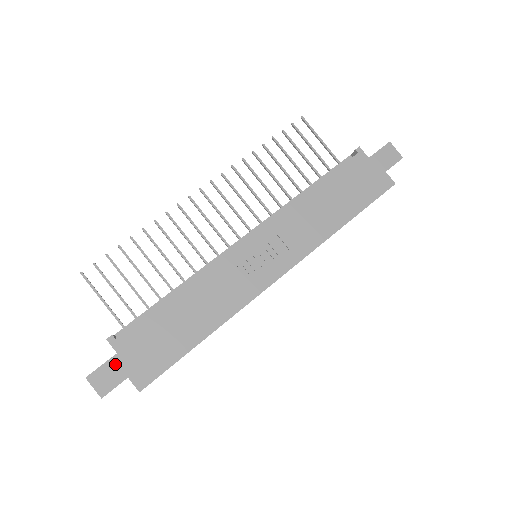
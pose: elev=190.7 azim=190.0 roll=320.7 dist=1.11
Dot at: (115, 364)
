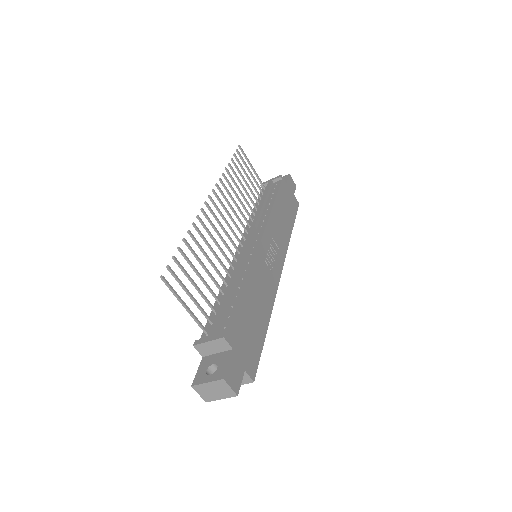
Dot at: (235, 360)
